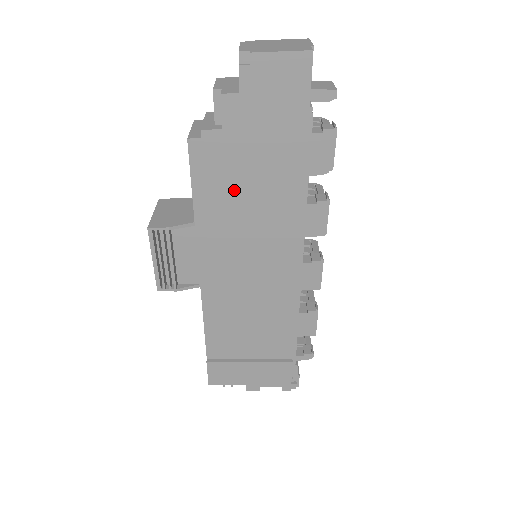
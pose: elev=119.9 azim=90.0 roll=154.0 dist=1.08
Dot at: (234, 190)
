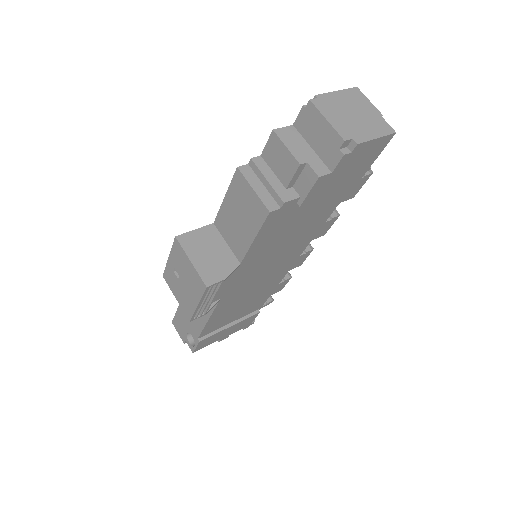
Dot at: (283, 232)
